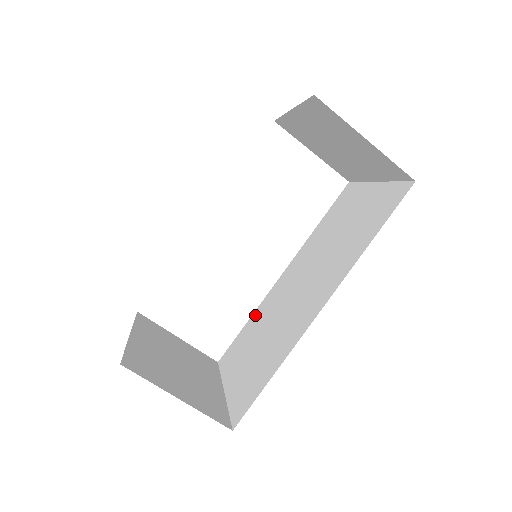
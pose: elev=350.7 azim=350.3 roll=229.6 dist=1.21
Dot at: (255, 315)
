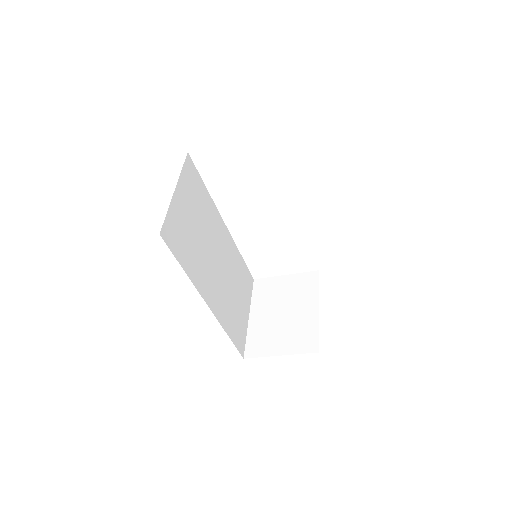
Dot at: occluded
